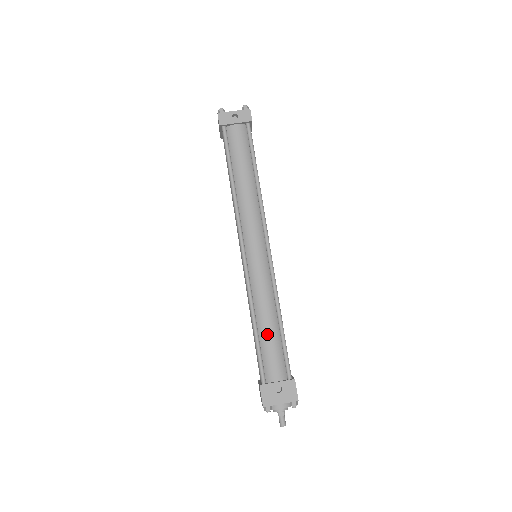
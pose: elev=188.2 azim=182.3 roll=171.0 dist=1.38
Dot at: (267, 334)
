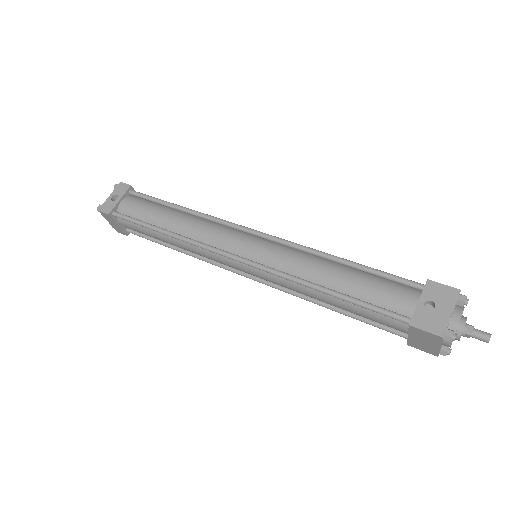
Dot at: (348, 282)
